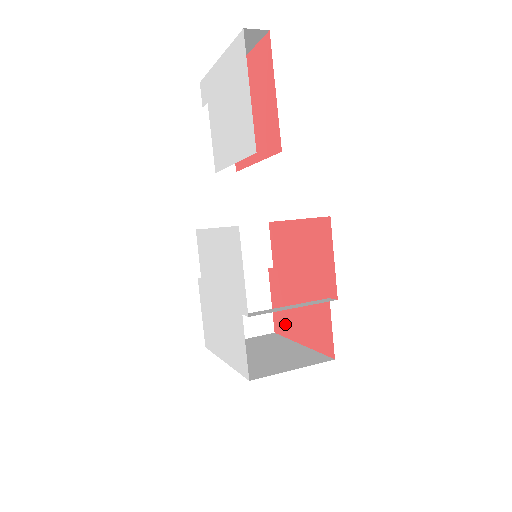
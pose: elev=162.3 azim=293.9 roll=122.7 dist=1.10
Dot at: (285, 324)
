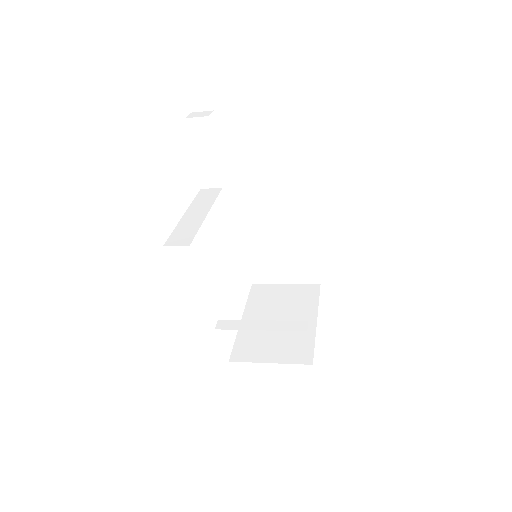
Dot at: occluded
